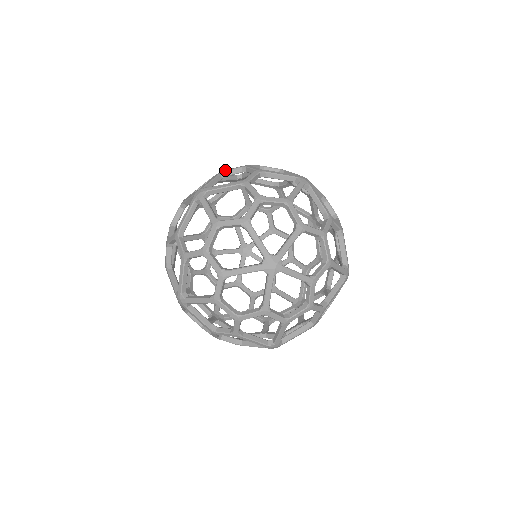
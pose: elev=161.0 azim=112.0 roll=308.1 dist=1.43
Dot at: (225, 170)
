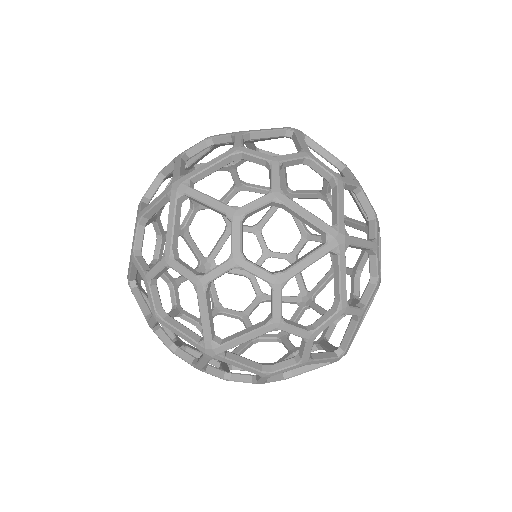
Dot at: occluded
